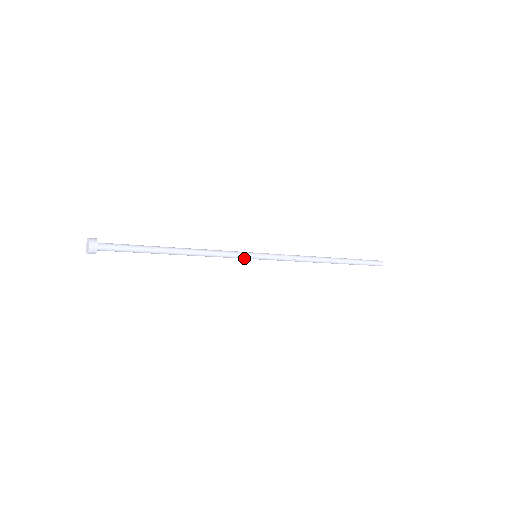
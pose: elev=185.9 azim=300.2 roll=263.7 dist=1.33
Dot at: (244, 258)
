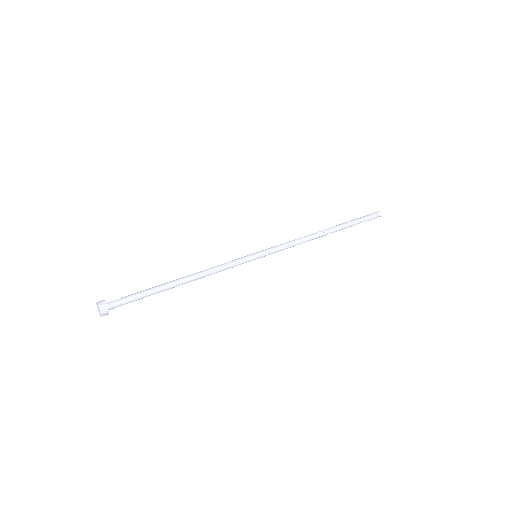
Dot at: occluded
